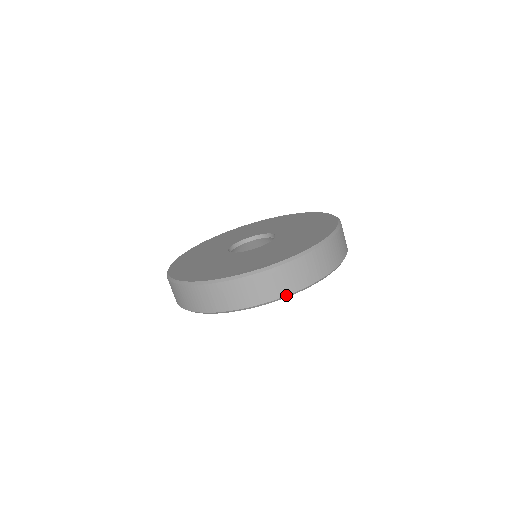
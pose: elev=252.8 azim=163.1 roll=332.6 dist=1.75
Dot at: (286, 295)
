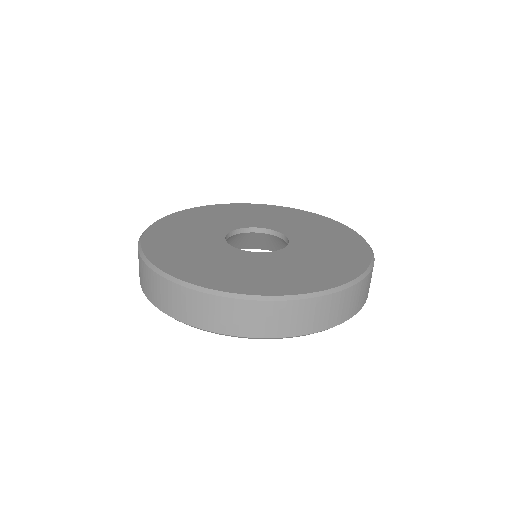
Dot at: (315, 332)
